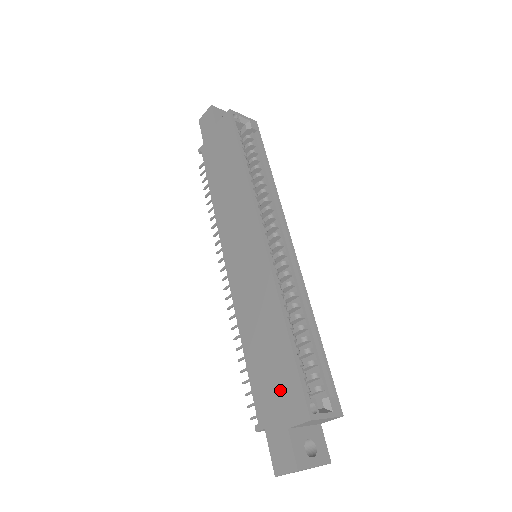
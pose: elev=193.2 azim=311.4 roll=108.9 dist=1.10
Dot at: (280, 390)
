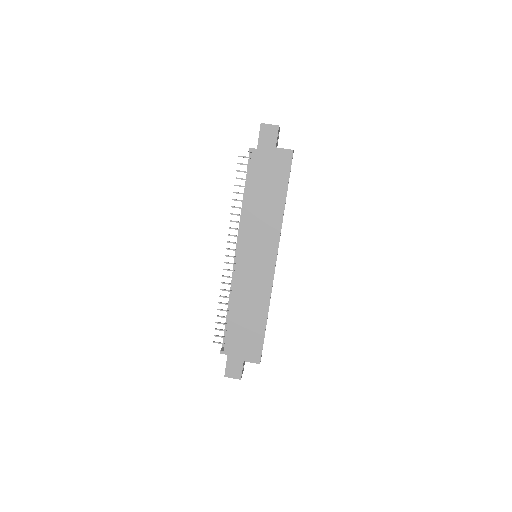
Dot at: (248, 343)
